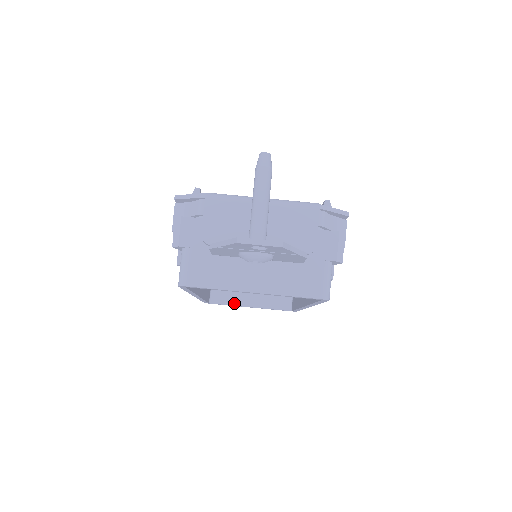
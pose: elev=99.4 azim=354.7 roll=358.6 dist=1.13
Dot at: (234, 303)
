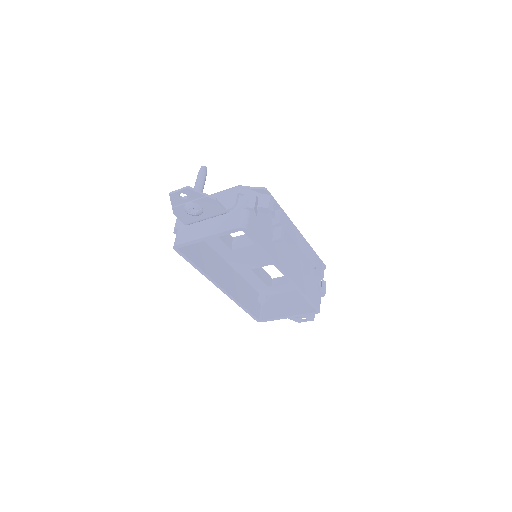
Dot at: (276, 316)
